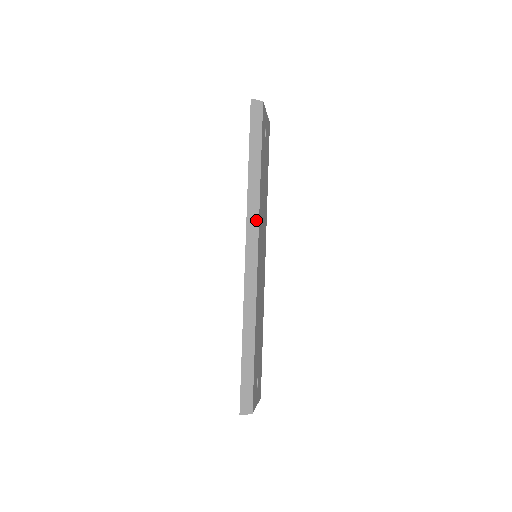
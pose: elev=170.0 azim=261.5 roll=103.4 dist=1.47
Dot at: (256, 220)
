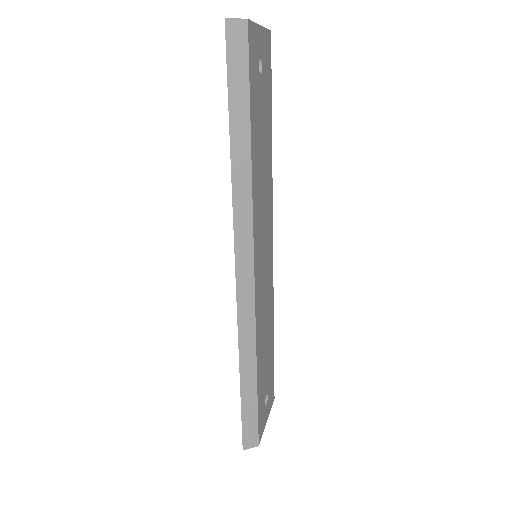
Dot at: (248, 224)
